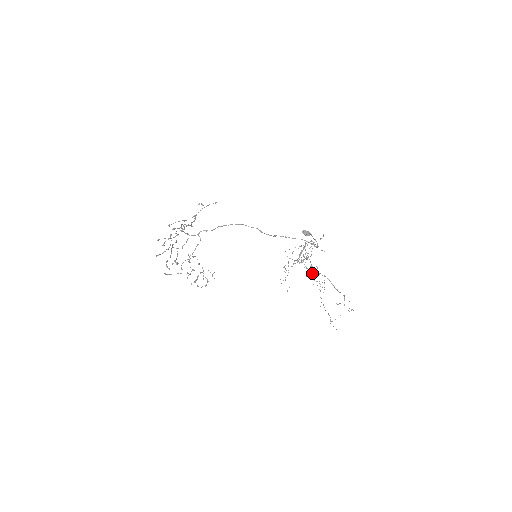
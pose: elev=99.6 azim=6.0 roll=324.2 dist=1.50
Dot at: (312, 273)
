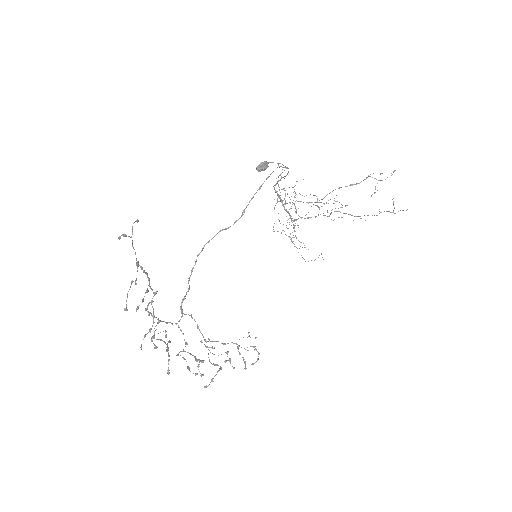
Dot at: occluded
